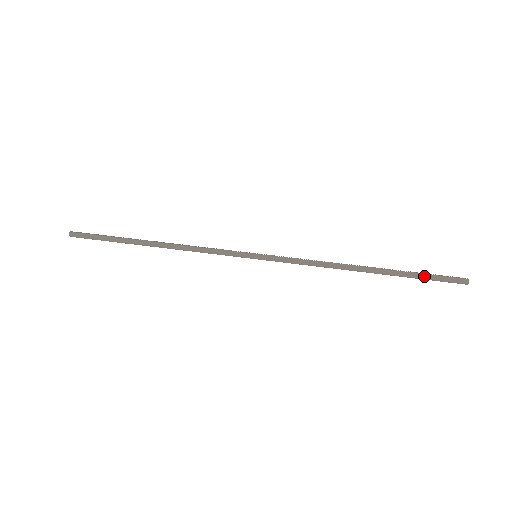
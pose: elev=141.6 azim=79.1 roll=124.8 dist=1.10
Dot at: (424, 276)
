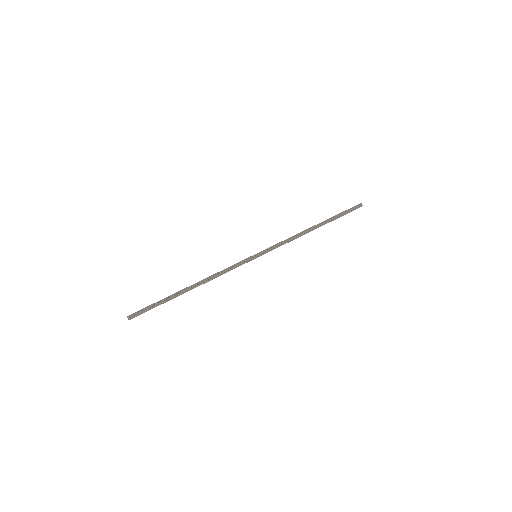
Dot at: occluded
